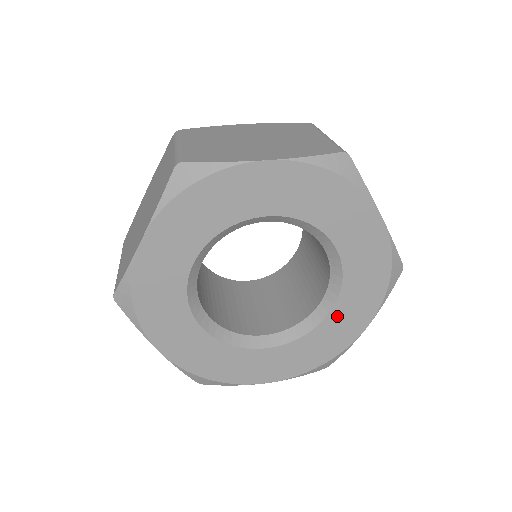
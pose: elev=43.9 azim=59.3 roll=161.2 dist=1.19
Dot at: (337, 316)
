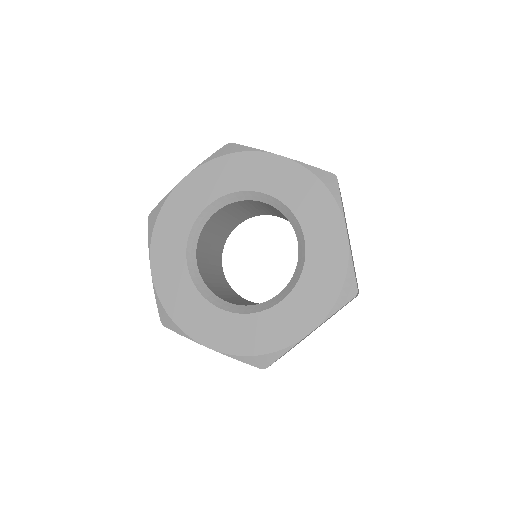
Dot at: (313, 240)
